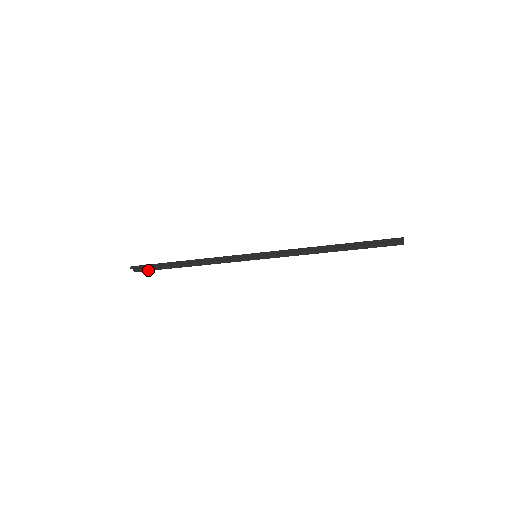
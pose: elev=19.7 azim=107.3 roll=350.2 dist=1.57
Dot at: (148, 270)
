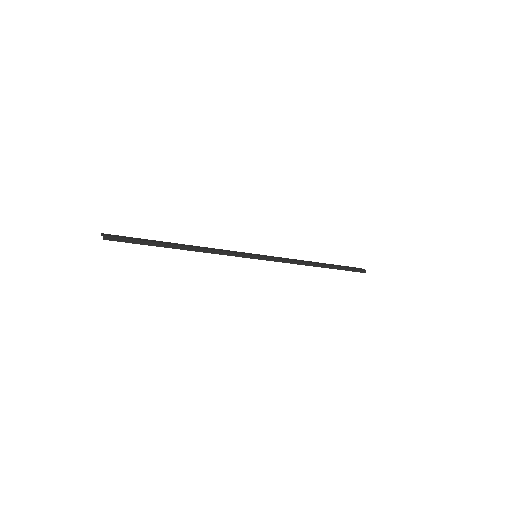
Dot at: occluded
